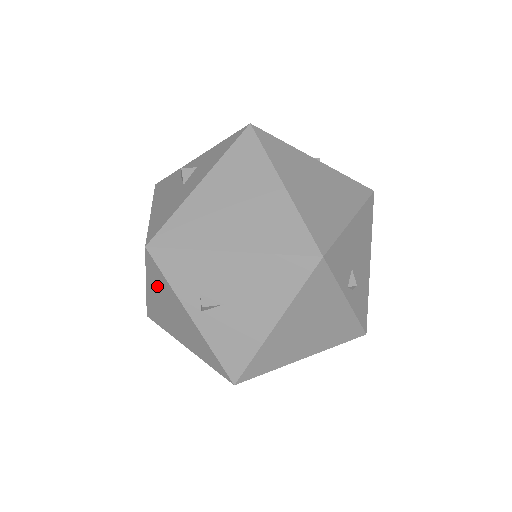
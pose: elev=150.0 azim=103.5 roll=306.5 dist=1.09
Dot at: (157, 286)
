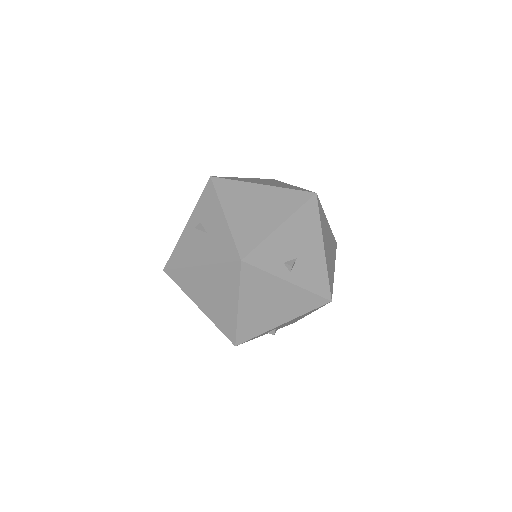
Dot at: (252, 290)
